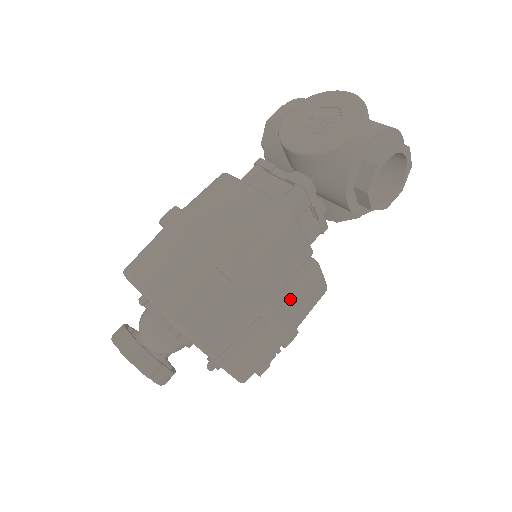
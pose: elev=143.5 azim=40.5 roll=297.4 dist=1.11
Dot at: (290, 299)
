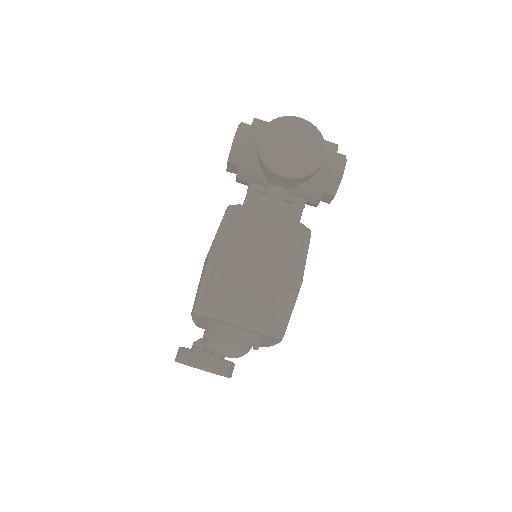
Dot at: occluded
